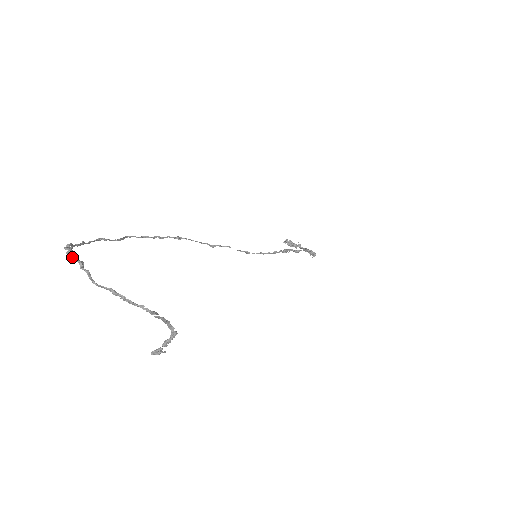
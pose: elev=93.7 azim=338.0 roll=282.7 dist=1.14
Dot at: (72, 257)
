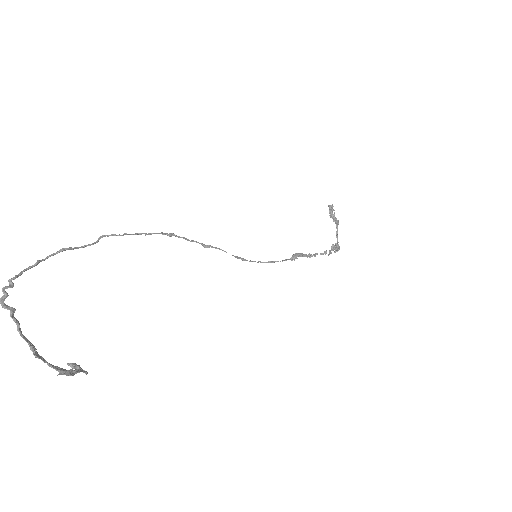
Dot at: (4, 305)
